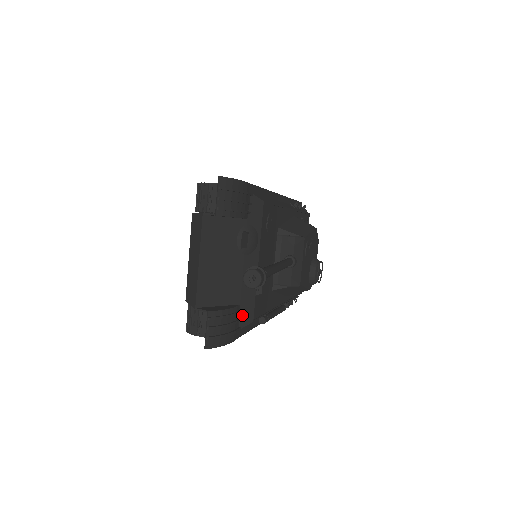
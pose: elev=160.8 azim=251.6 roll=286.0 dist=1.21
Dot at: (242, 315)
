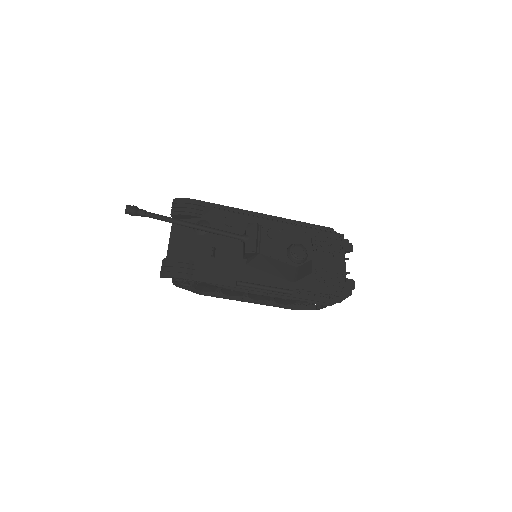
Dot at: (198, 267)
